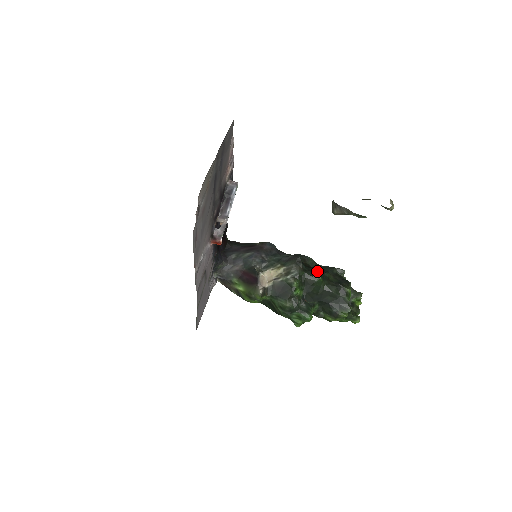
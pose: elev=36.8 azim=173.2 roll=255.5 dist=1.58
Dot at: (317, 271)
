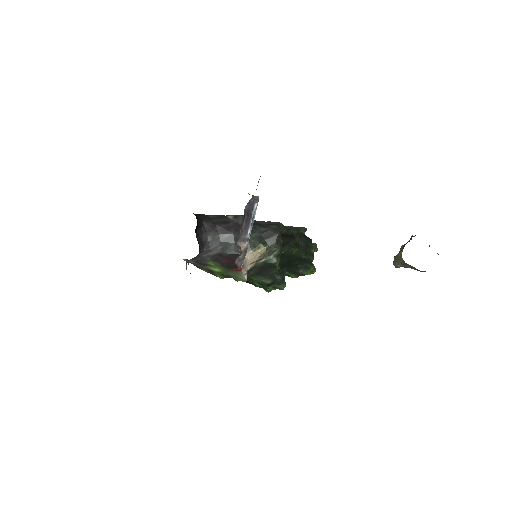
Dot at: (292, 241)
